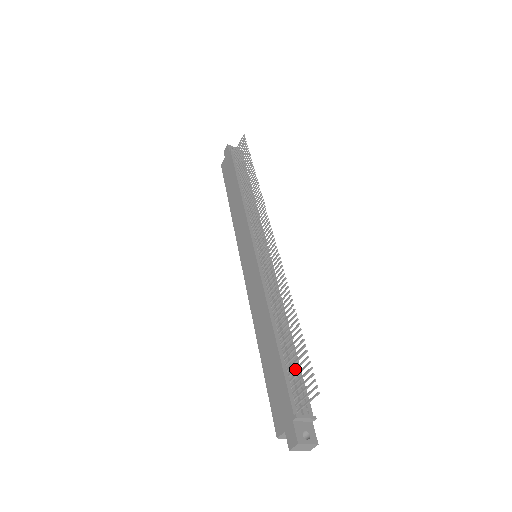
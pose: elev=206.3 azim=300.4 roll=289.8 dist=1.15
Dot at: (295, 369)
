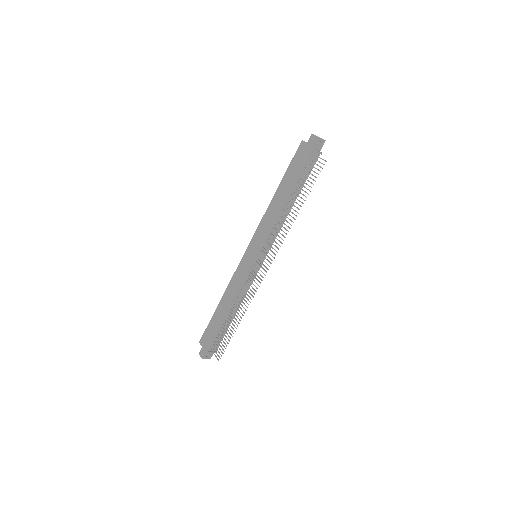
Dot at: (221, 339)
